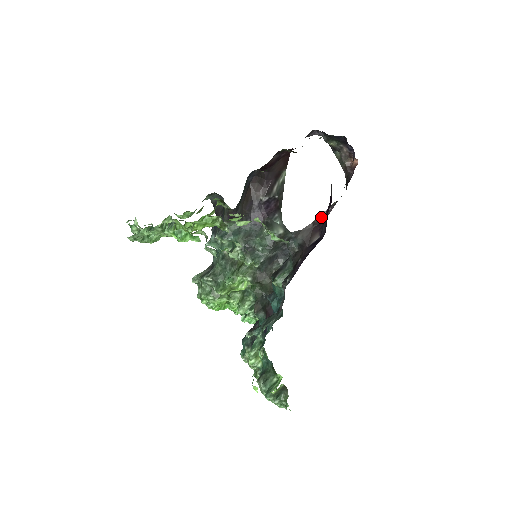
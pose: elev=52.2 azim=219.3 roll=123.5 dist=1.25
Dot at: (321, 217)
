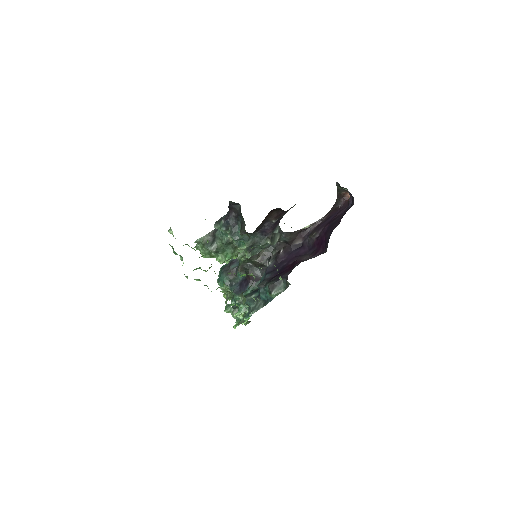
Dot at: (308, 227)
